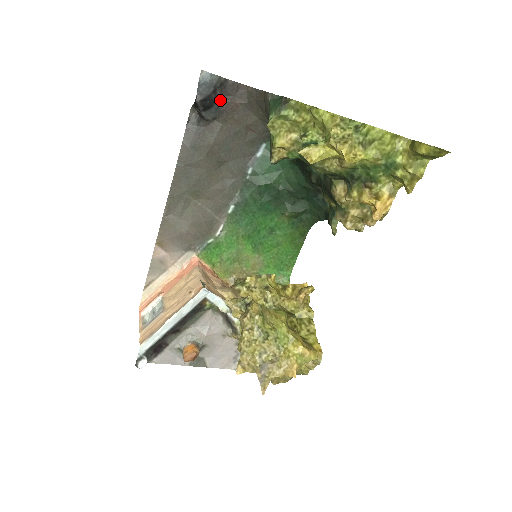
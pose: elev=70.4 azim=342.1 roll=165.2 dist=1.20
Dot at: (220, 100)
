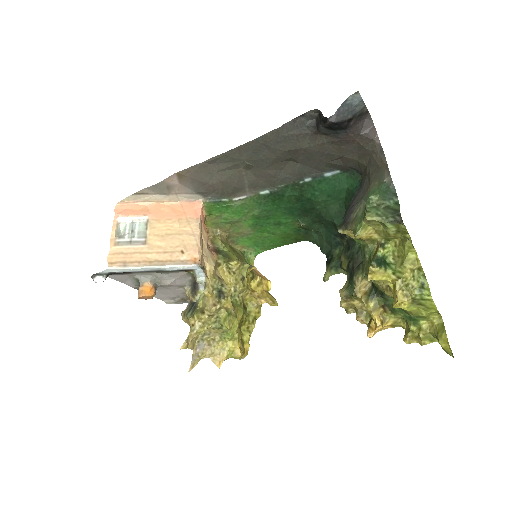
Dot at: (347, 130)
